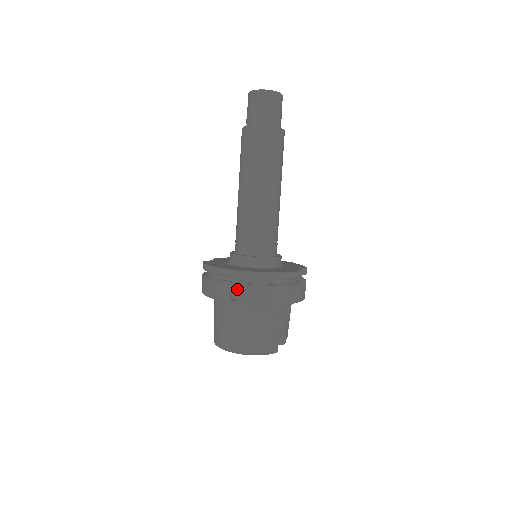
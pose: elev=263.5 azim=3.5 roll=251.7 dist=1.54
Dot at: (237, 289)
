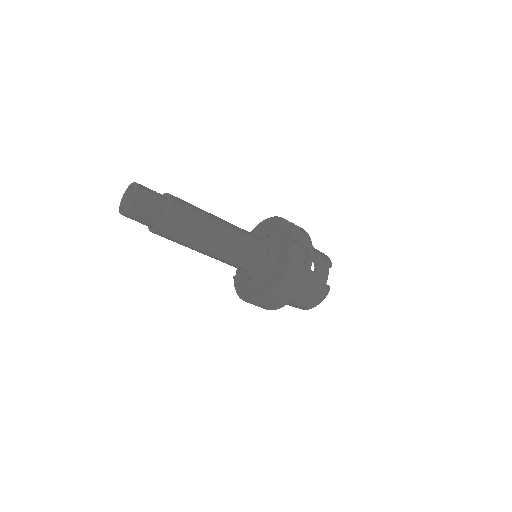
Dot at: occluded
